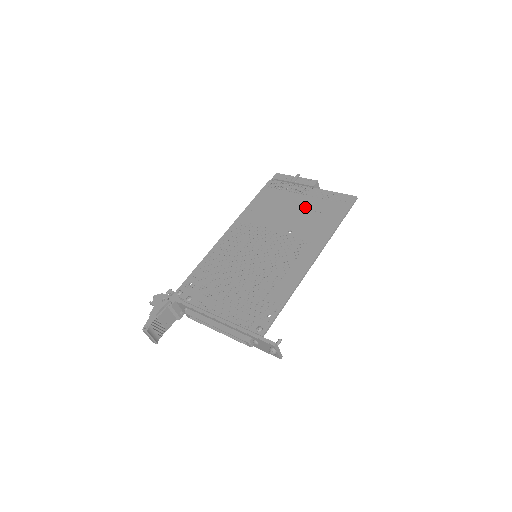
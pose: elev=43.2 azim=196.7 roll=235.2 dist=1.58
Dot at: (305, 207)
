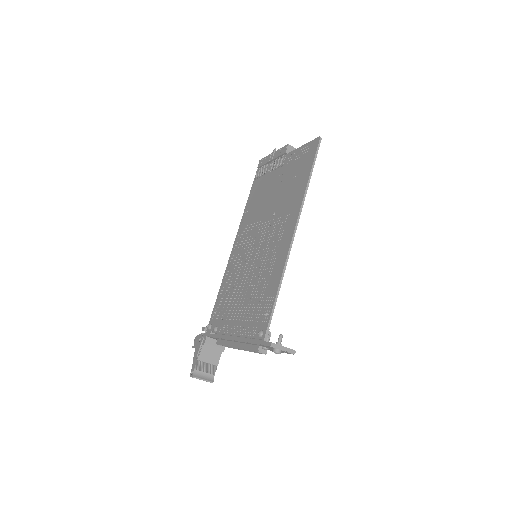
Dot at: (282, 179)
